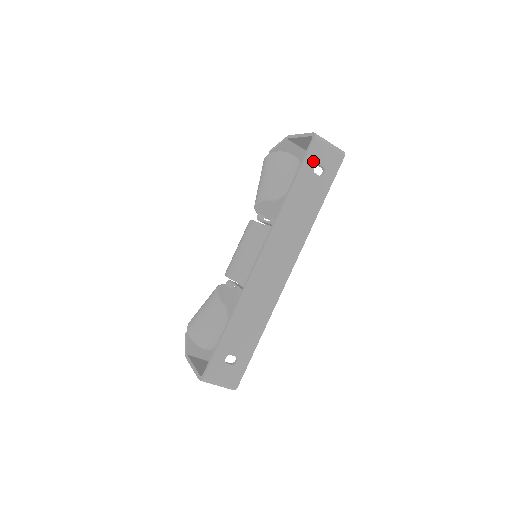
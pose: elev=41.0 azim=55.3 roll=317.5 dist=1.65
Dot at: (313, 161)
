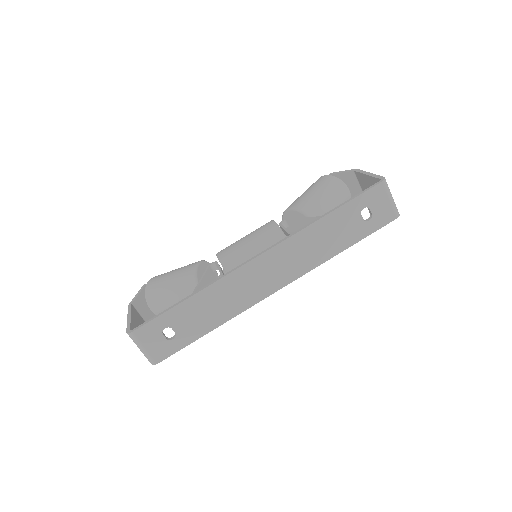
Dot at: (367, 202)
